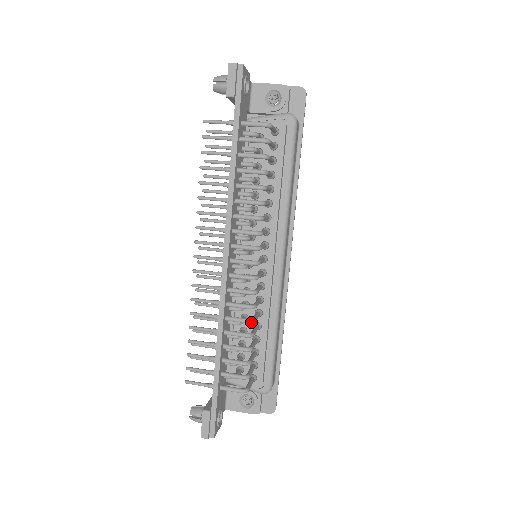
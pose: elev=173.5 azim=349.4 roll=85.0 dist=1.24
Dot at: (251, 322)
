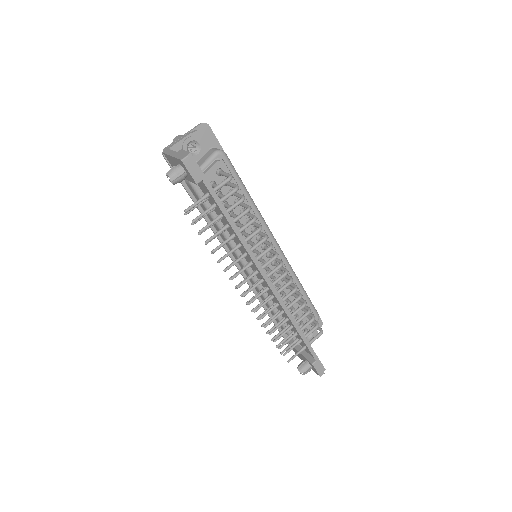
Dot at: (301, 297)
